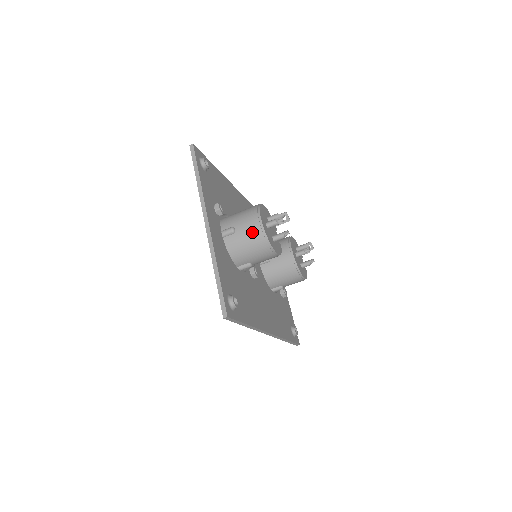
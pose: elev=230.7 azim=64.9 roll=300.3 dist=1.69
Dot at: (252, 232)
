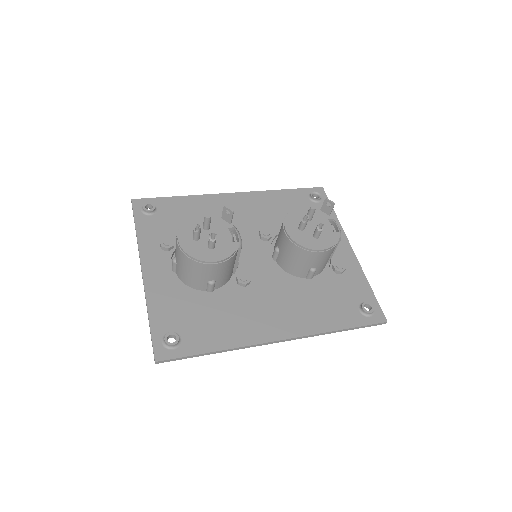
Dot at: (179, 256)
